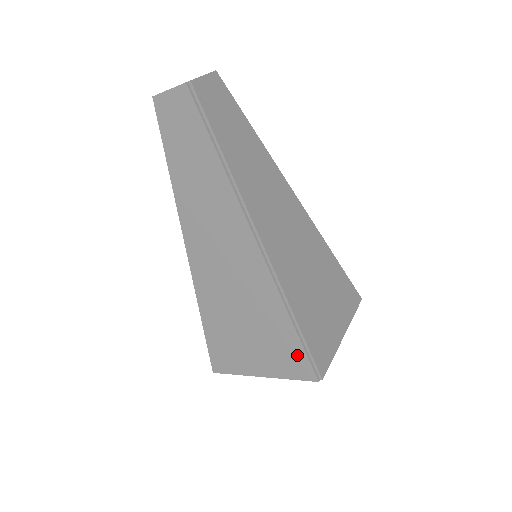
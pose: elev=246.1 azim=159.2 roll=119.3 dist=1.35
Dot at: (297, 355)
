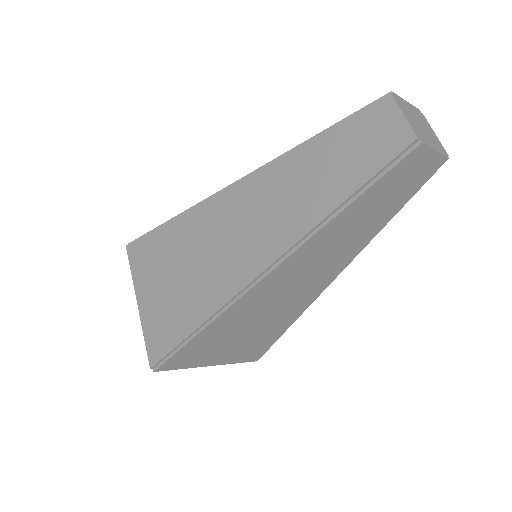
Dot at: (263, 349)
